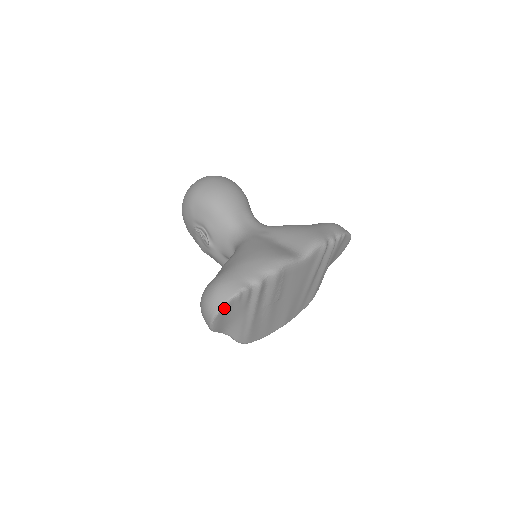
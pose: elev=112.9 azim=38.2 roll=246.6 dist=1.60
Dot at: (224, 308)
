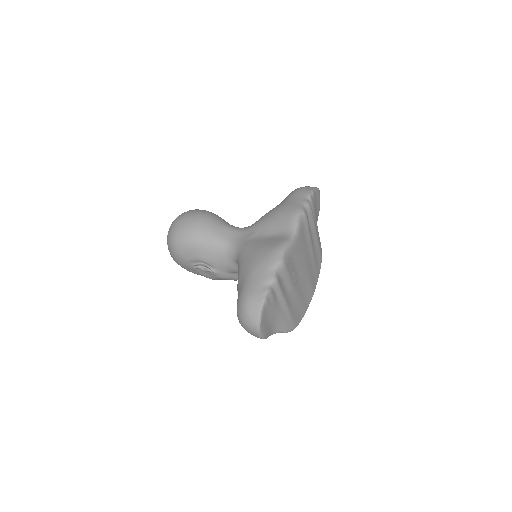
Dot at: (262, 317)
